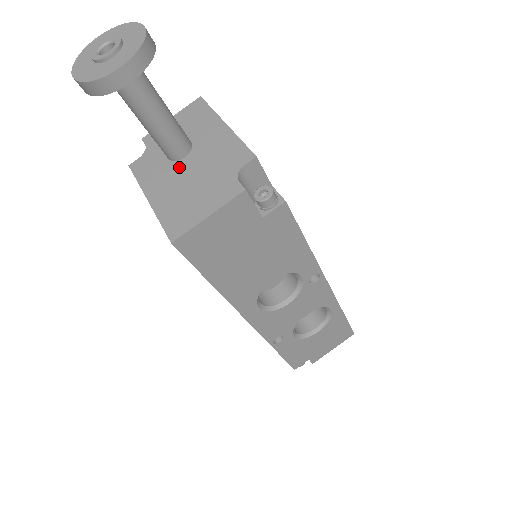
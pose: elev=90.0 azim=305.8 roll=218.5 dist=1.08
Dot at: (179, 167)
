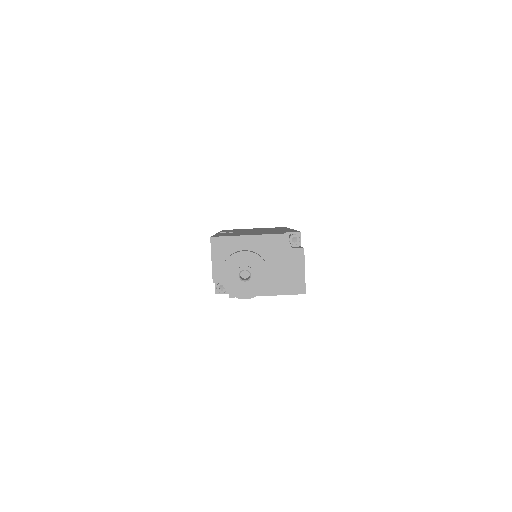
Dot at: occluded
